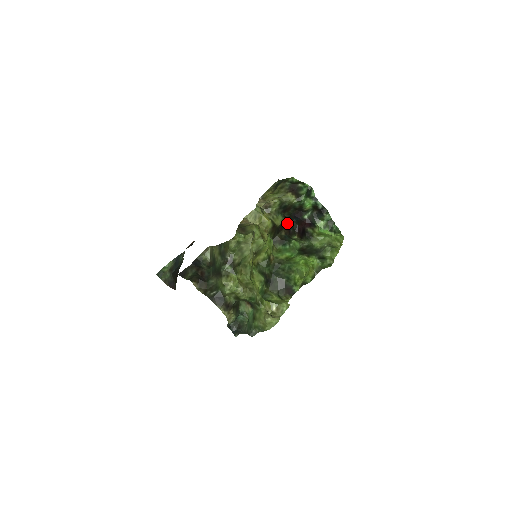
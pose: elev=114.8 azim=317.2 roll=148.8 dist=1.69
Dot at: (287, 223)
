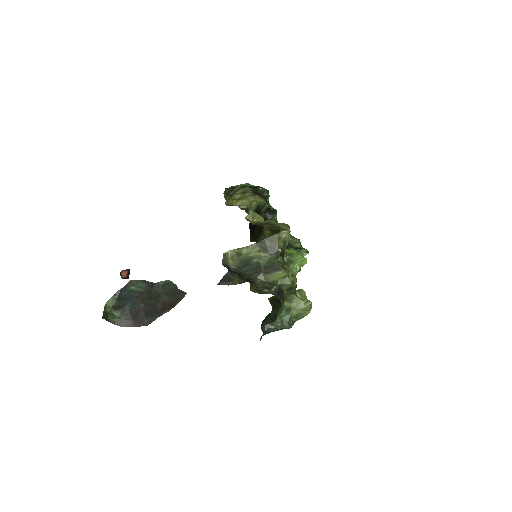
Dot at: (251, 226)
